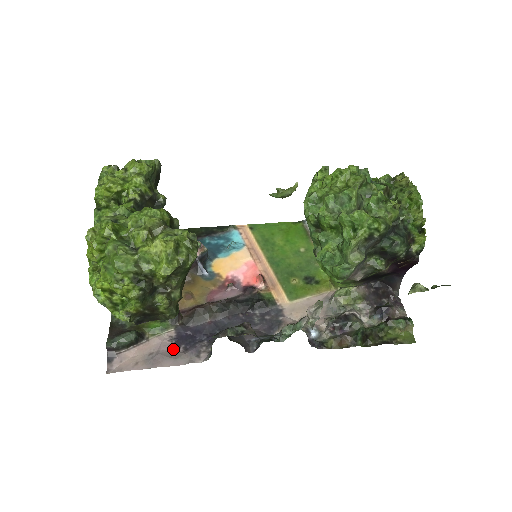
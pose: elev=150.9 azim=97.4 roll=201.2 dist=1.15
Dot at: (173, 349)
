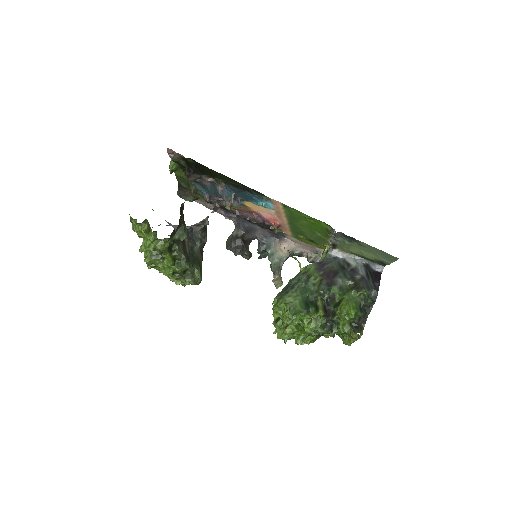
Dot at: occluded
